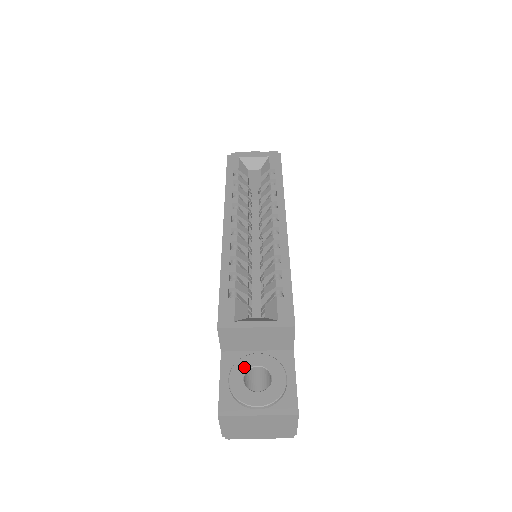
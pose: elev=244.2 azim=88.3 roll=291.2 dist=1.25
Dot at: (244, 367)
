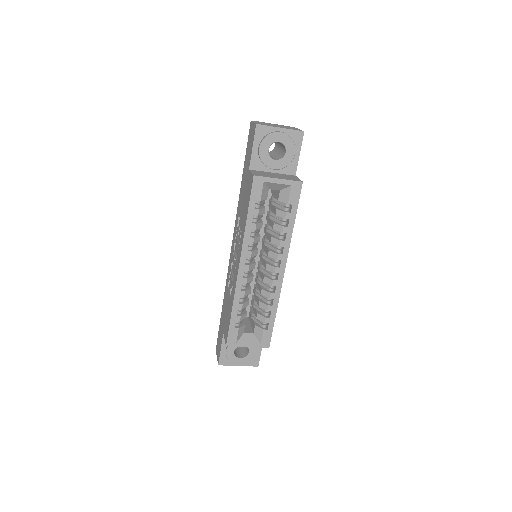
Dot at: occluded
